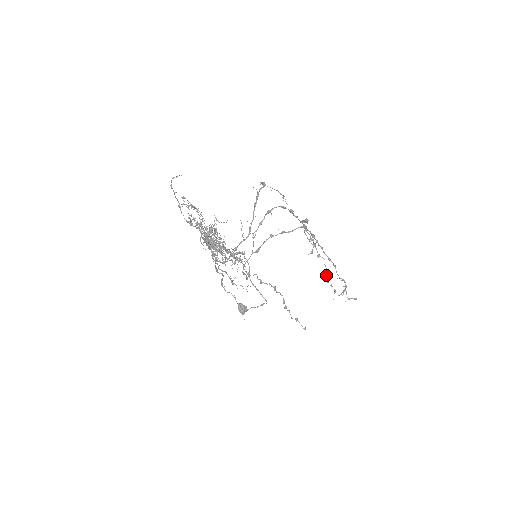
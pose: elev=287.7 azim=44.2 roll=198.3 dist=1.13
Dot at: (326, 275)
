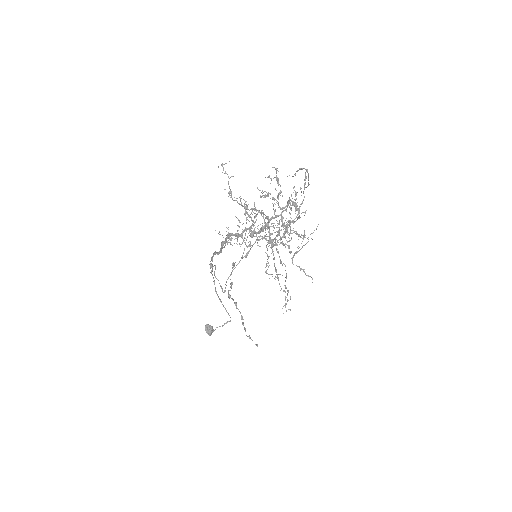
Dot at: (285, 281)
